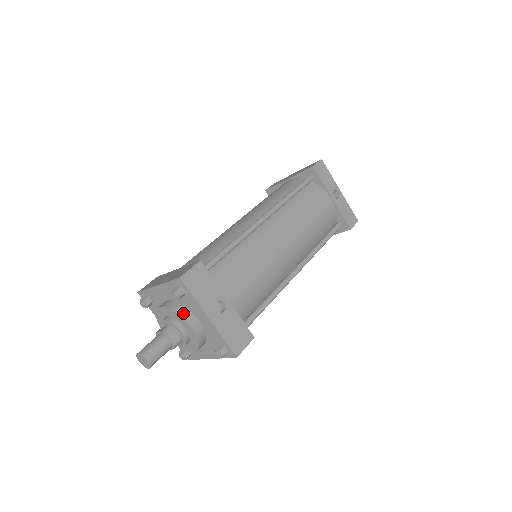
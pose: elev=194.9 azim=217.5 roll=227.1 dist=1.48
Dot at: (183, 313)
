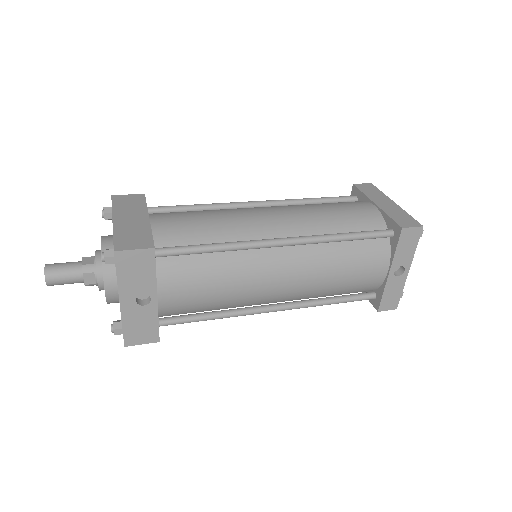
Dot at: (108, 271)
